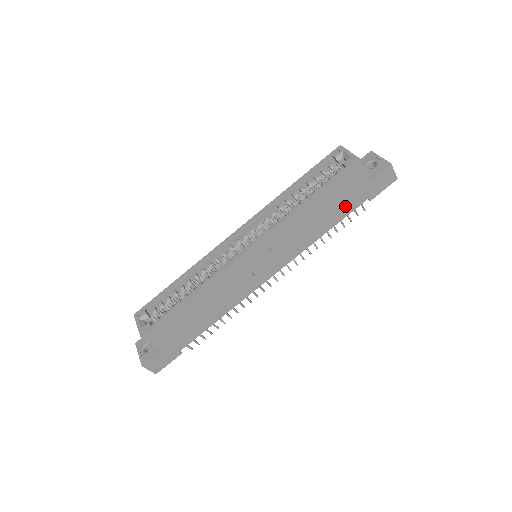
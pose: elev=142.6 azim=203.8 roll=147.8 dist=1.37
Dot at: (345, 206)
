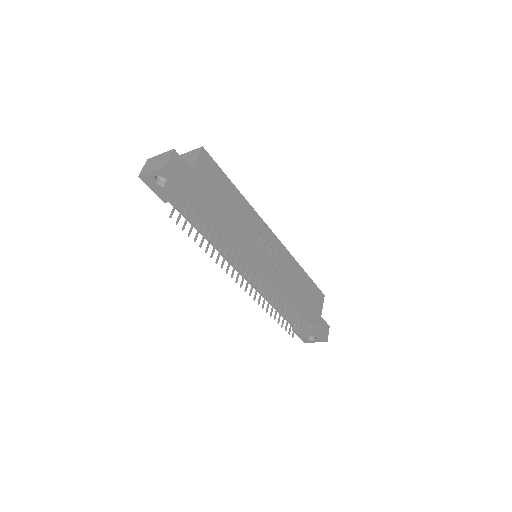
Dot at: (308, 307)
